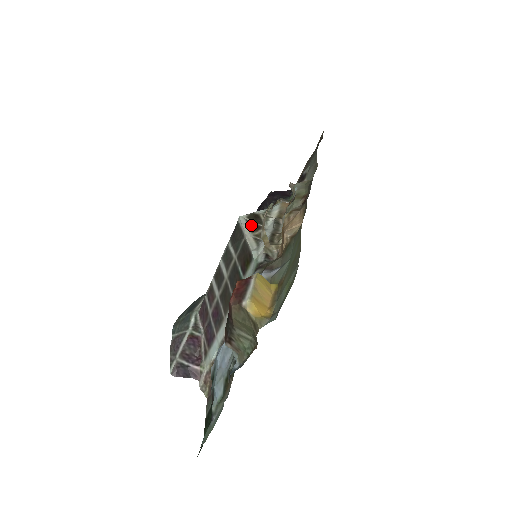
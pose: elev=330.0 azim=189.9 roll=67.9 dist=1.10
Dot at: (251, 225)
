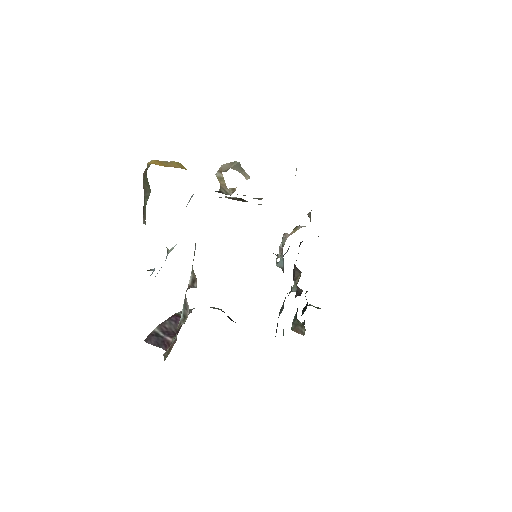
Dot at: (232, 198)
